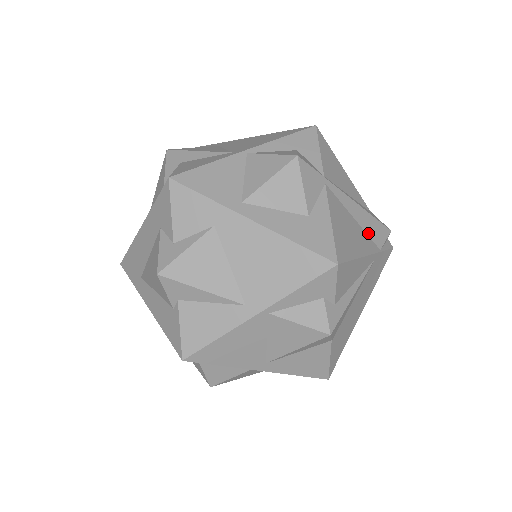
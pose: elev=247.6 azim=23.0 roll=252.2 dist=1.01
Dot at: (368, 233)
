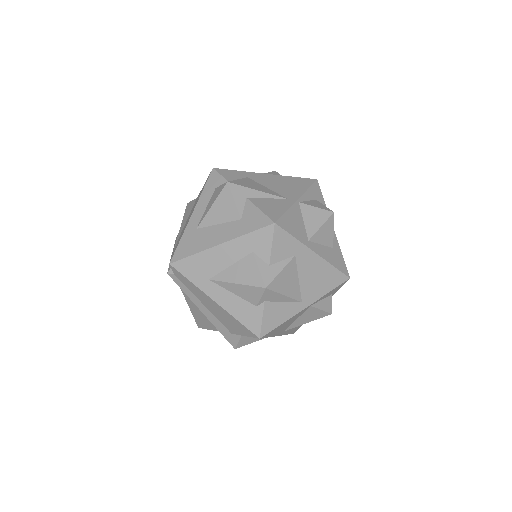
Dot at: occluded
